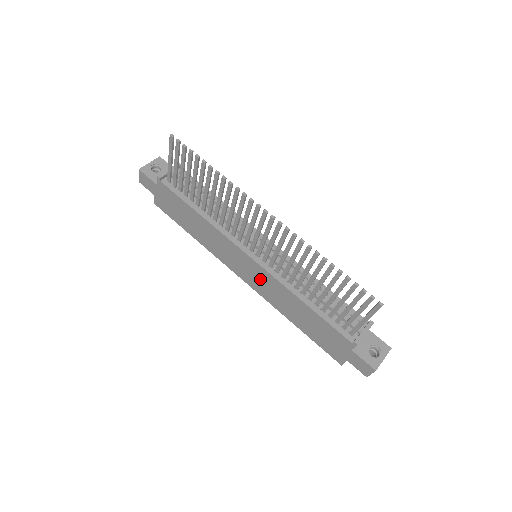
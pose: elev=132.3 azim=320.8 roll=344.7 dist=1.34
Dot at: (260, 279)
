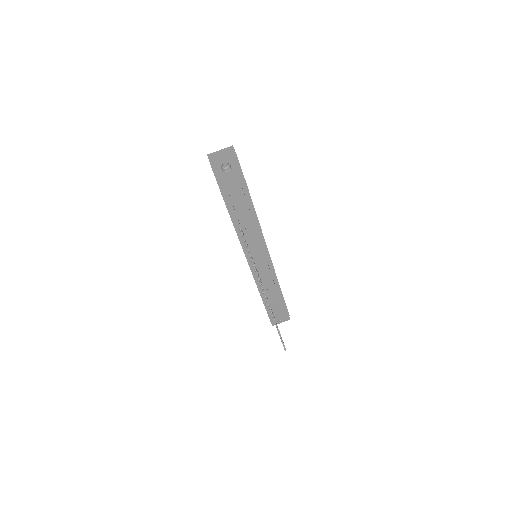
Dot at: occluded
